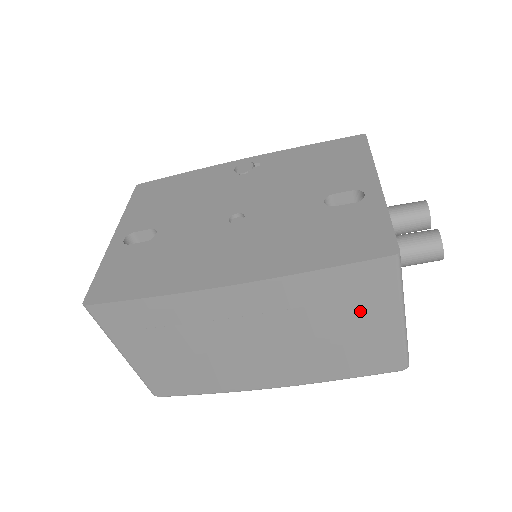
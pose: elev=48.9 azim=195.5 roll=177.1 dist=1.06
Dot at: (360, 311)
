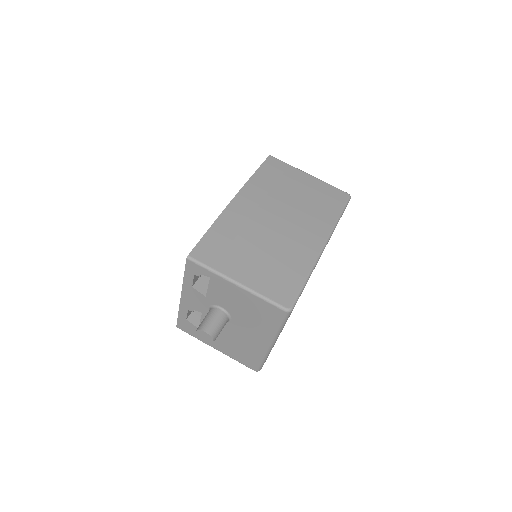
Dot at: (291, 179)
